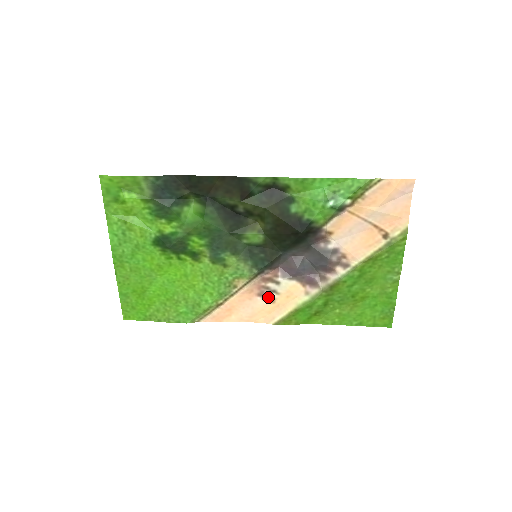
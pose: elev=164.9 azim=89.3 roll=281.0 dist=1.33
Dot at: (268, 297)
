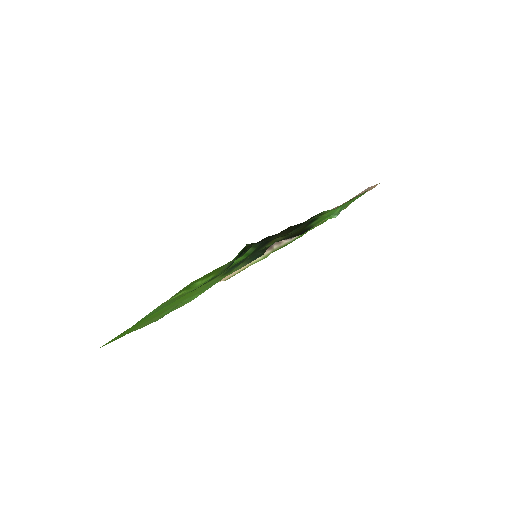
Dot at: occluded
